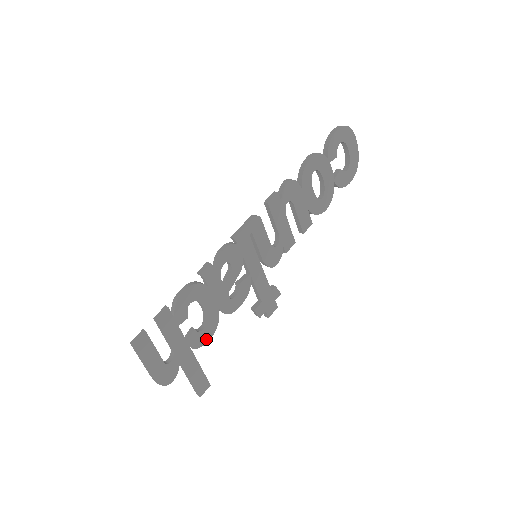
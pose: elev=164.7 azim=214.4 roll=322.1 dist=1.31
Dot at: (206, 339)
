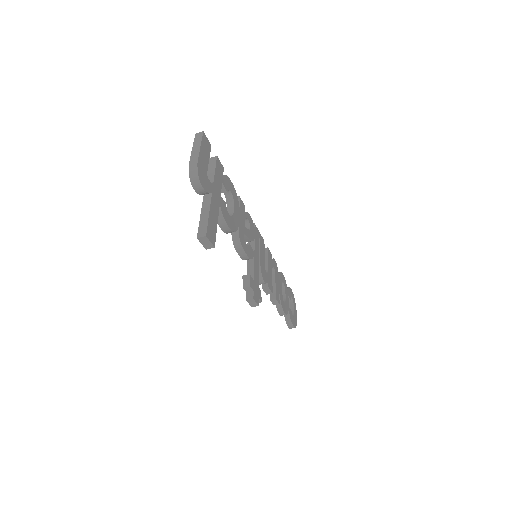
Dot at: (227, 221)
